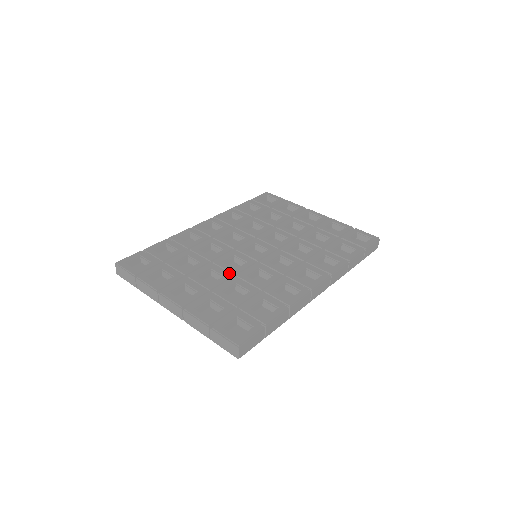
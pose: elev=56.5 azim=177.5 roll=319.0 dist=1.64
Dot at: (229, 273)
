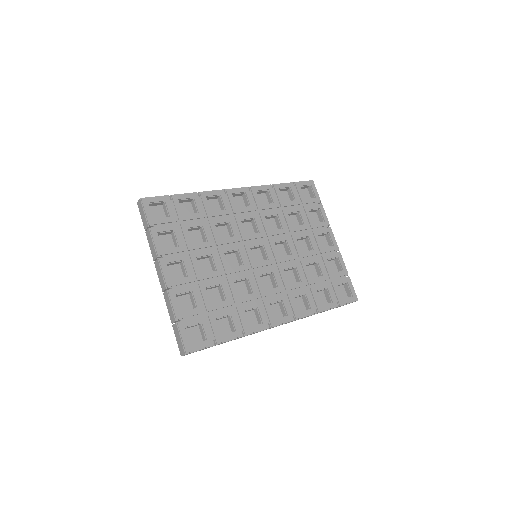
Dot at: (223, 269)
